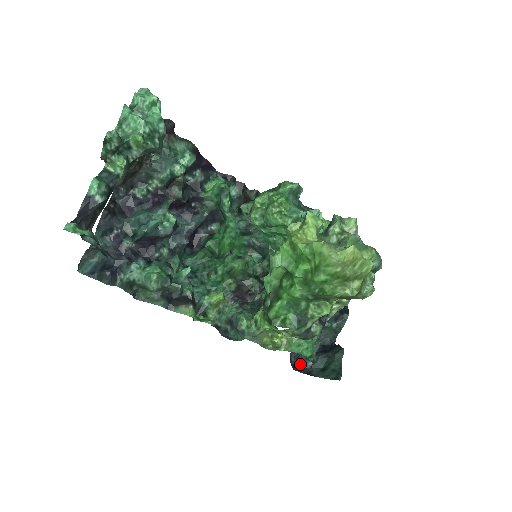
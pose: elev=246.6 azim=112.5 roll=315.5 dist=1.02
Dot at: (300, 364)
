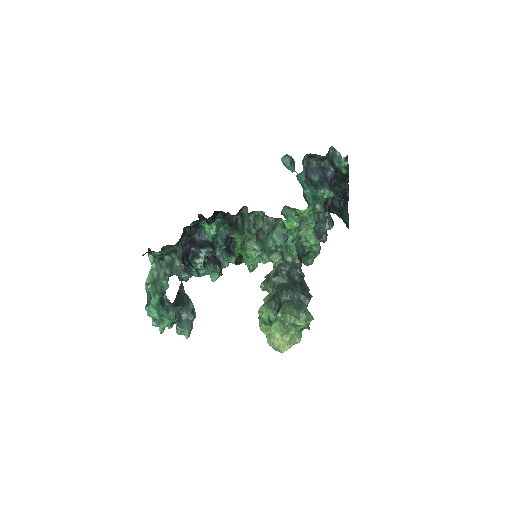
Dot at: occluded
